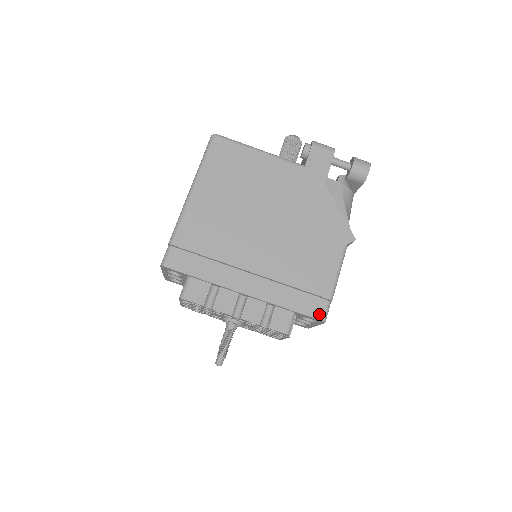
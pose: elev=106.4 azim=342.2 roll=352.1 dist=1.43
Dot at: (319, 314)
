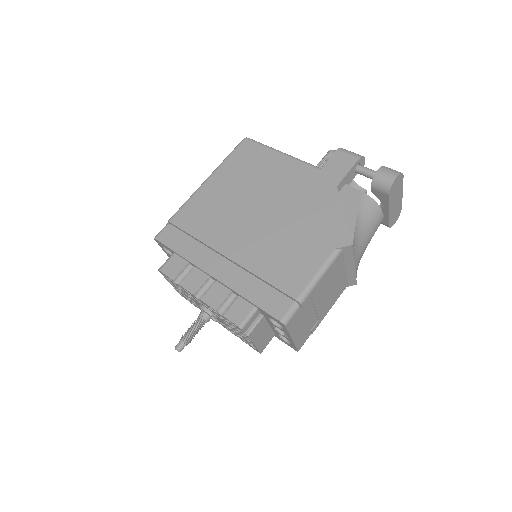
Dot at: (279, 313)
